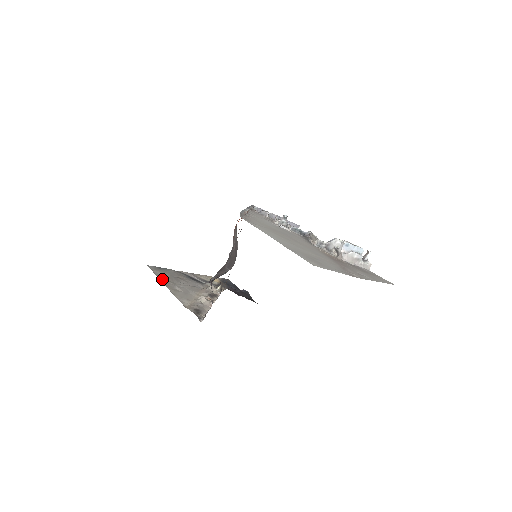
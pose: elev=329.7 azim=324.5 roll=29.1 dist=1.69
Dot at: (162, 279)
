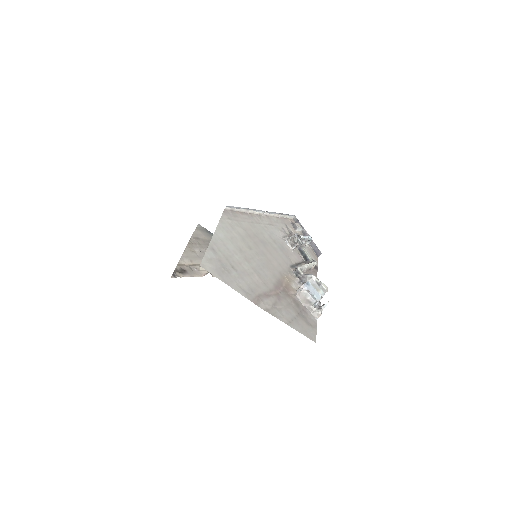
Dot at: (194, 238)
